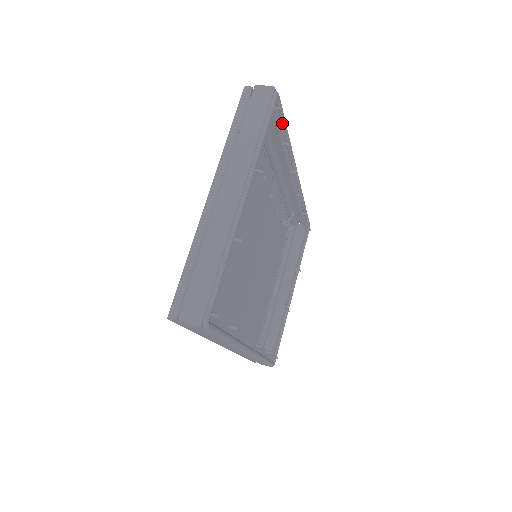
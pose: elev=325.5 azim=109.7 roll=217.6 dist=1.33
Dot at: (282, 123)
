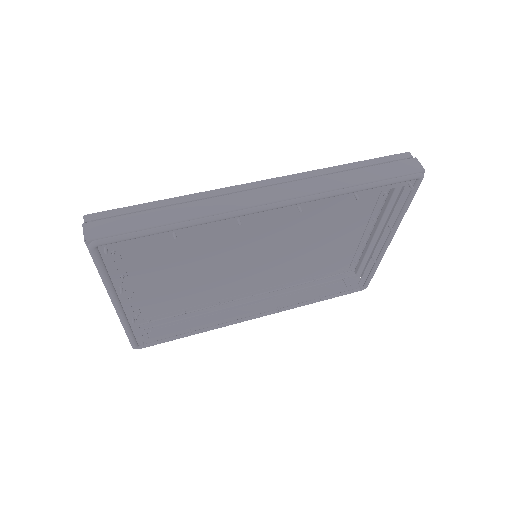
Dot at: (141, 236)
